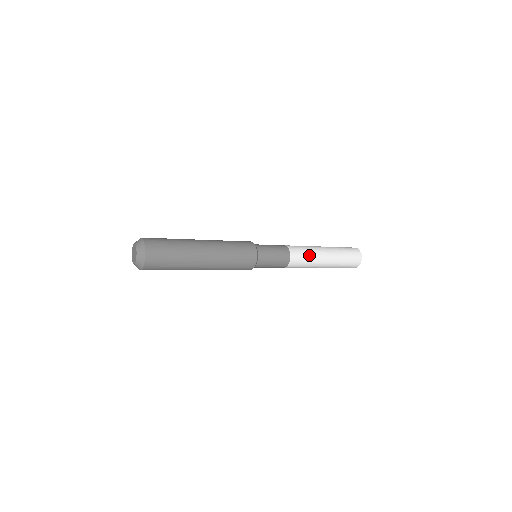
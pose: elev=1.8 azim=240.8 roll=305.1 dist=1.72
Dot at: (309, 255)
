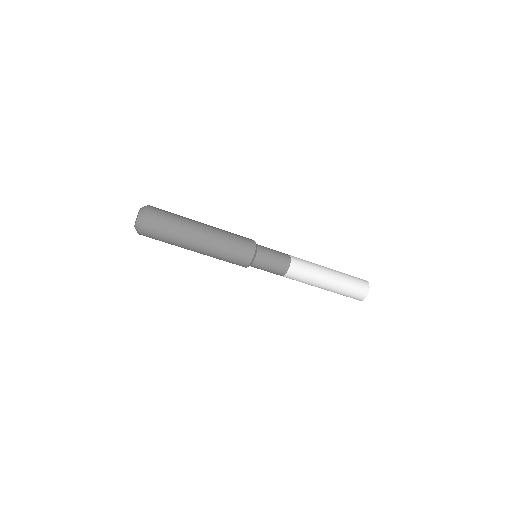
Dot at: (309, 262)
